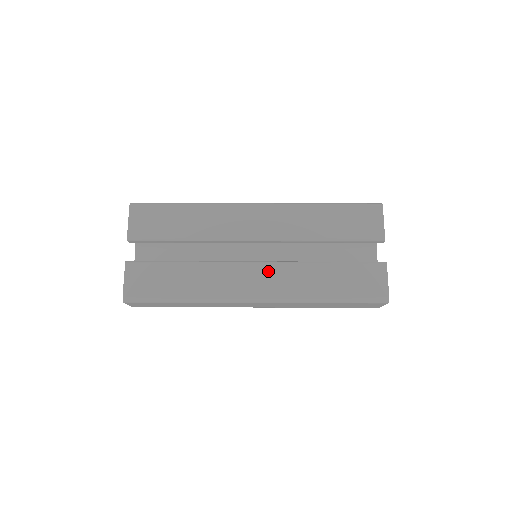
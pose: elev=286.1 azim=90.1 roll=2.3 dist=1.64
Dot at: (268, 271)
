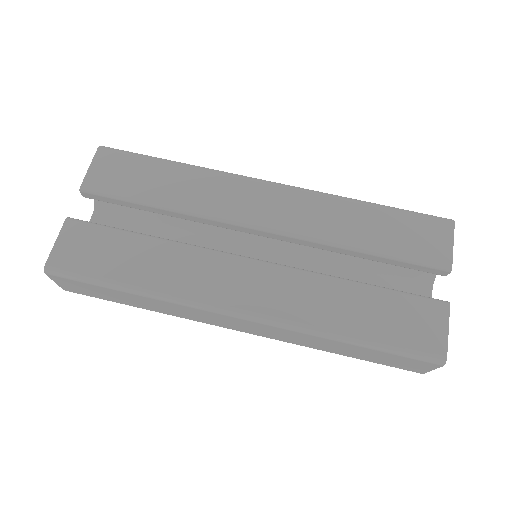
Dot at: (268, 275)
